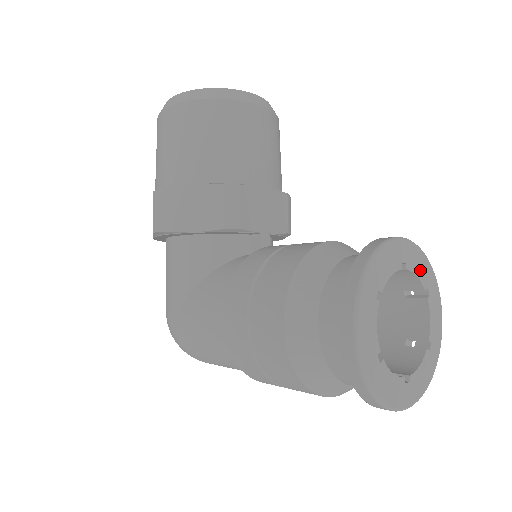
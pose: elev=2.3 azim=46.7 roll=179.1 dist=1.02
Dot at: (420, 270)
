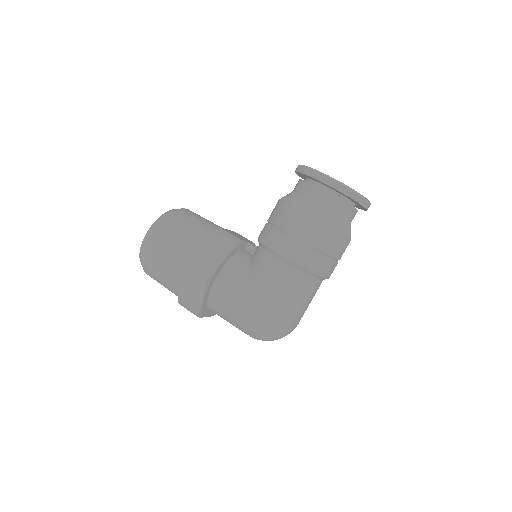
Dot at: occluded
